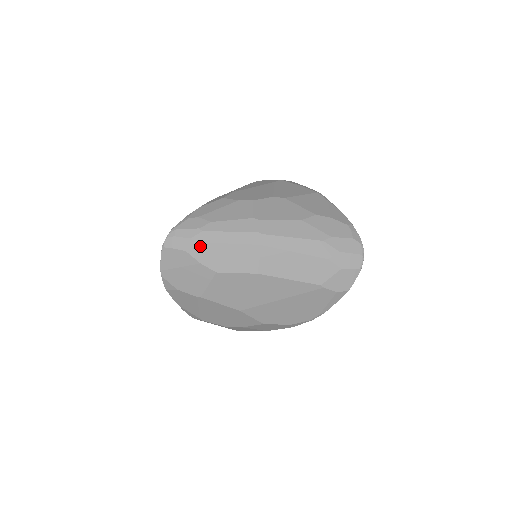
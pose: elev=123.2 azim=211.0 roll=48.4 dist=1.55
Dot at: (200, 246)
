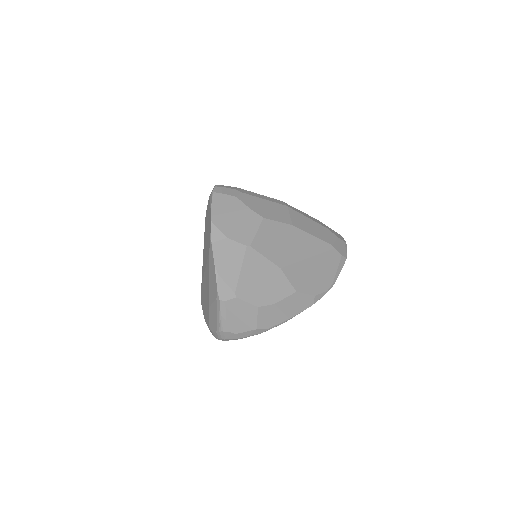
Dot at: (246, 196)
